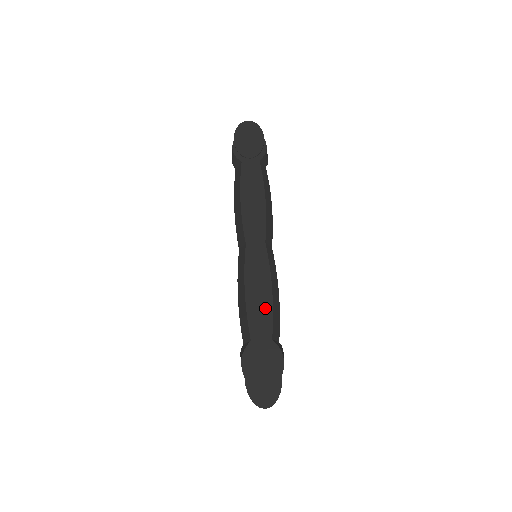
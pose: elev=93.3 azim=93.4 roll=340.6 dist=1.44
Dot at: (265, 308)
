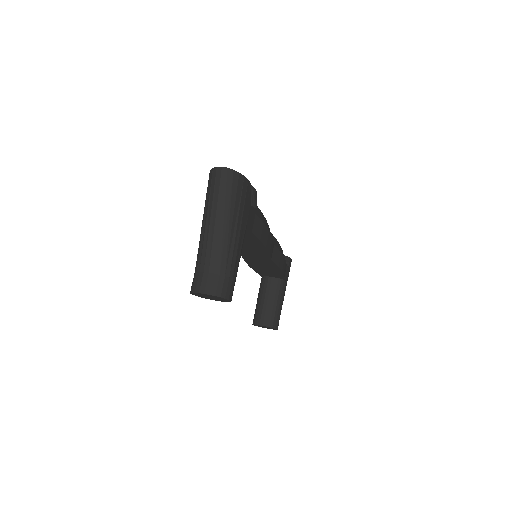
Dot at: occluded
